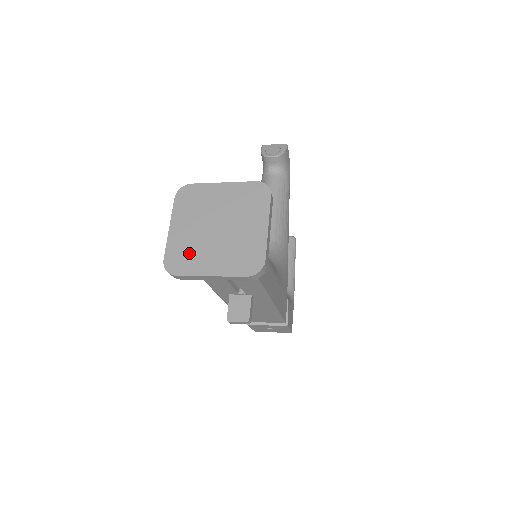
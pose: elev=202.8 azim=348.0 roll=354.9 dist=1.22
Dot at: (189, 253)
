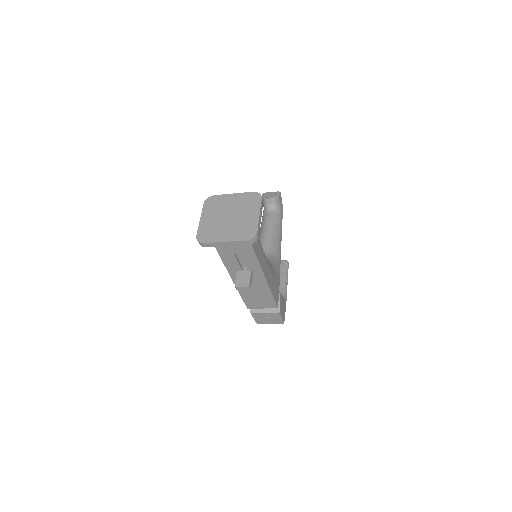
Dot at: (212, 231)
